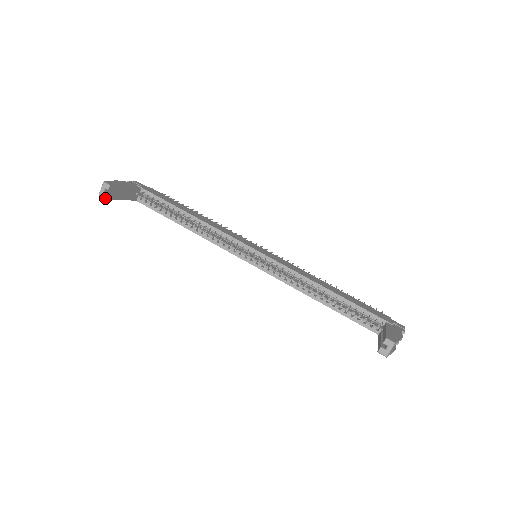
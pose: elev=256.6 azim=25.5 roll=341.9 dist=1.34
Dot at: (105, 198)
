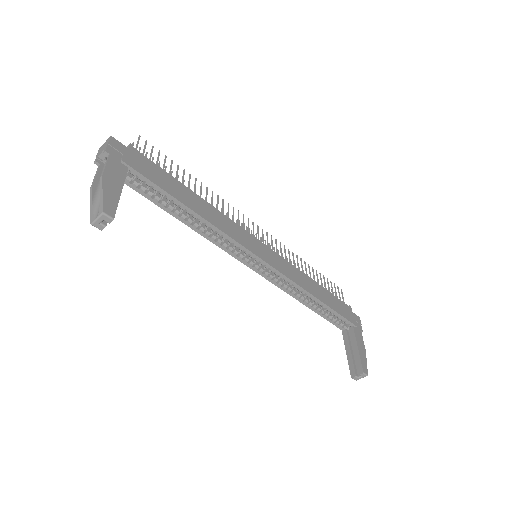
Dot at: (101, 229)
